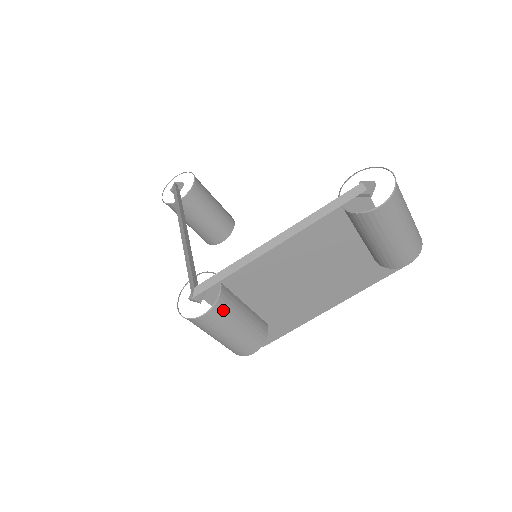
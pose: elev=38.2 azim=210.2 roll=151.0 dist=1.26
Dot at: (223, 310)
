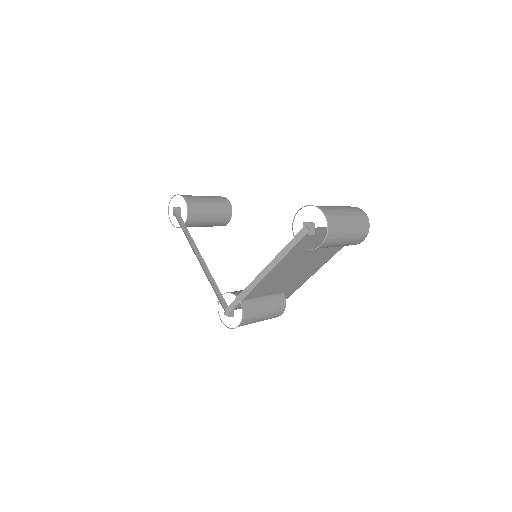
Dot at: (249, 316)
